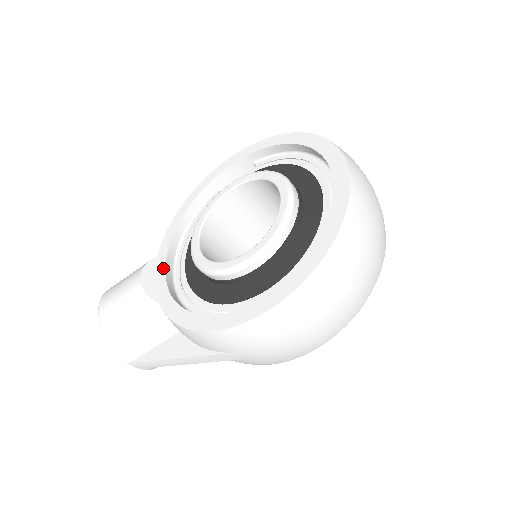
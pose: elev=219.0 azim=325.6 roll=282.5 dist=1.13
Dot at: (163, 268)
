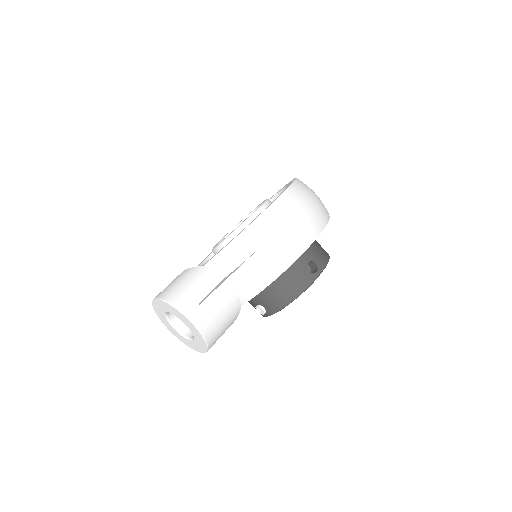
Dot at: occluded
